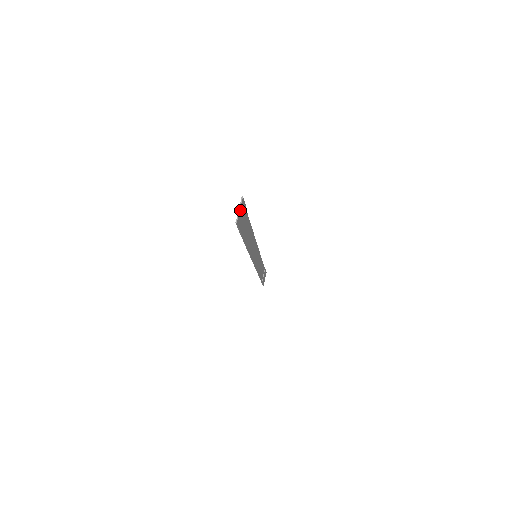
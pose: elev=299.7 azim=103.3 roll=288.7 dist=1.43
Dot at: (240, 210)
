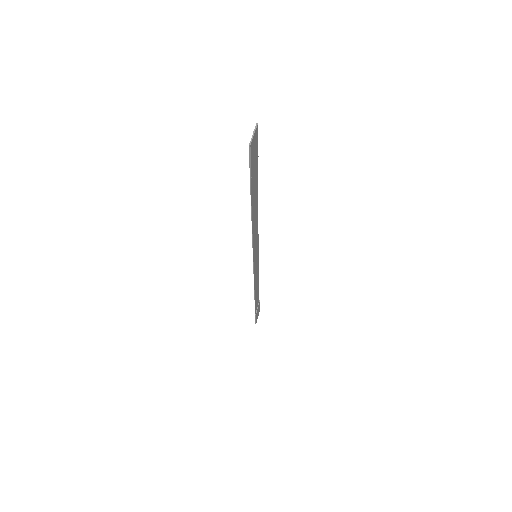
Dot at: (254, 136)
